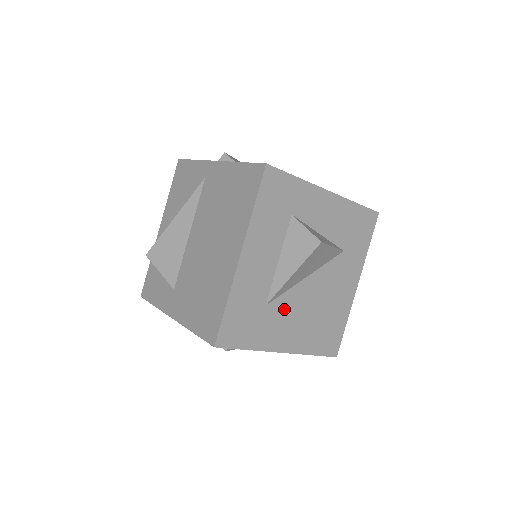
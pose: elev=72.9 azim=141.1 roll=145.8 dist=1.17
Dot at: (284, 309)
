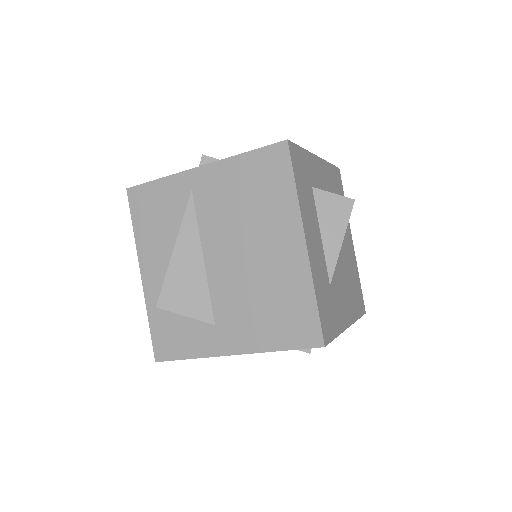
Dot at: (337, 283)
